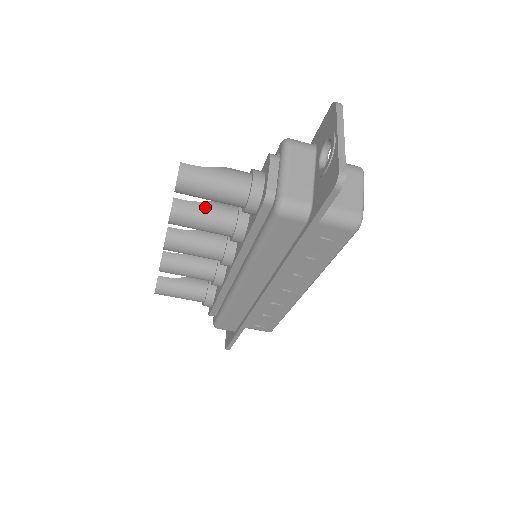
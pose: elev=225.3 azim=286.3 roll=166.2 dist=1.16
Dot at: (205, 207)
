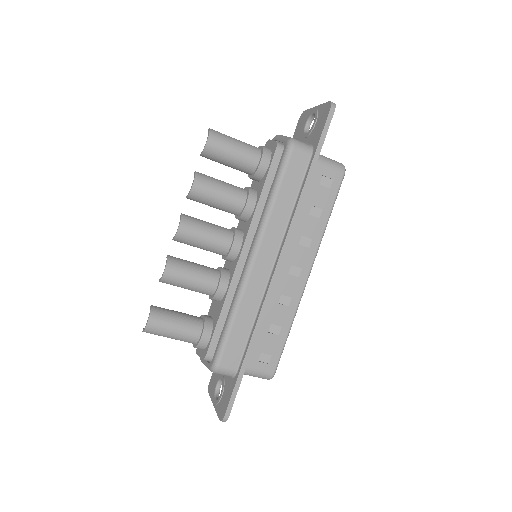
Dot at: occluded
